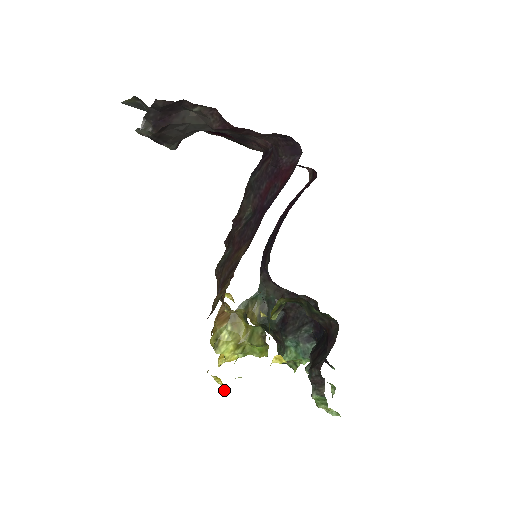
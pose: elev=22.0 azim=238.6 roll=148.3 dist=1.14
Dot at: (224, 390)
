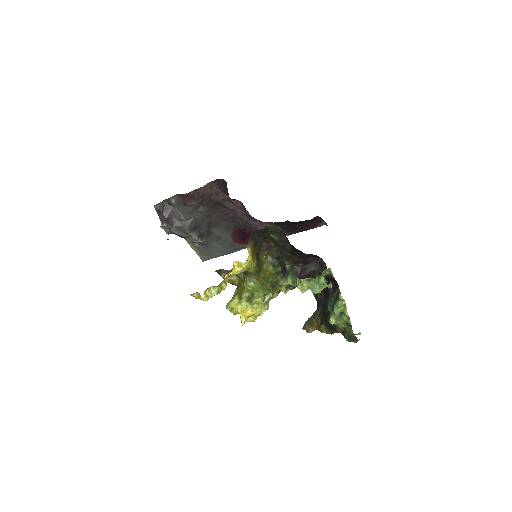
Dot at: (199, 296)
